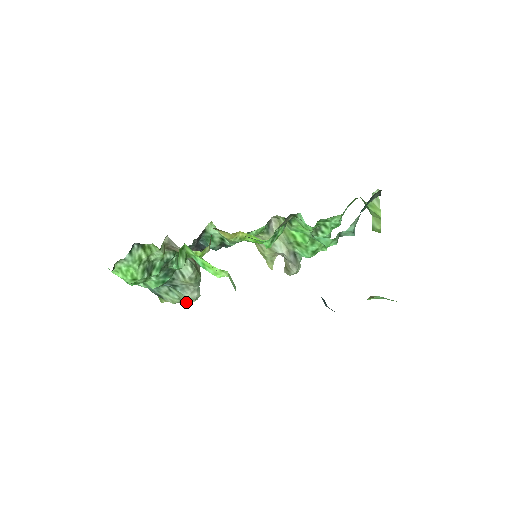
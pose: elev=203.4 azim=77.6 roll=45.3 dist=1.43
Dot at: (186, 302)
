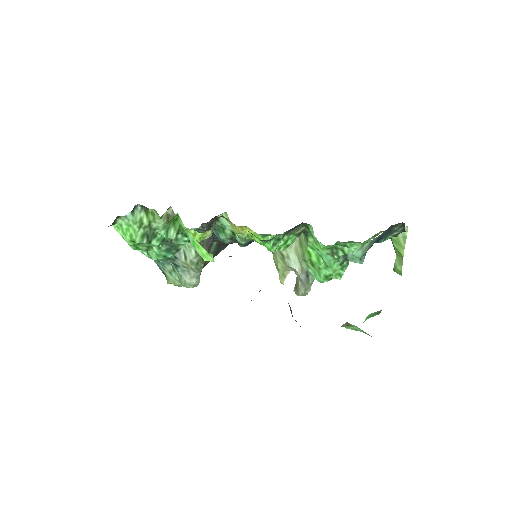
Dot at: (184, 285)
